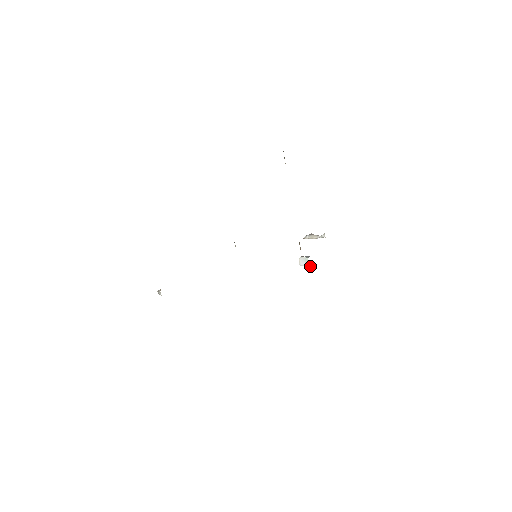
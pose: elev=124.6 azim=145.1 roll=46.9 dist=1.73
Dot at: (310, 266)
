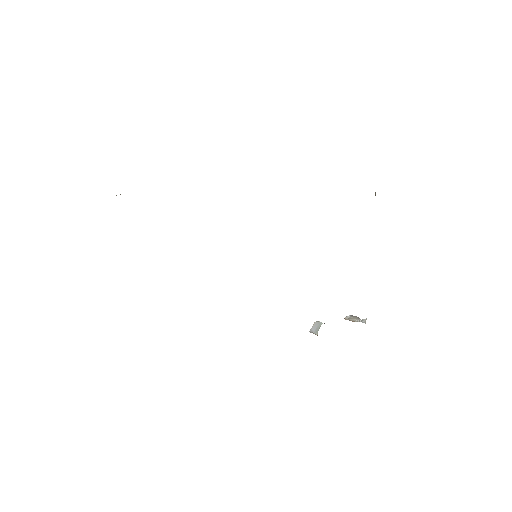
Dot at: occluded
